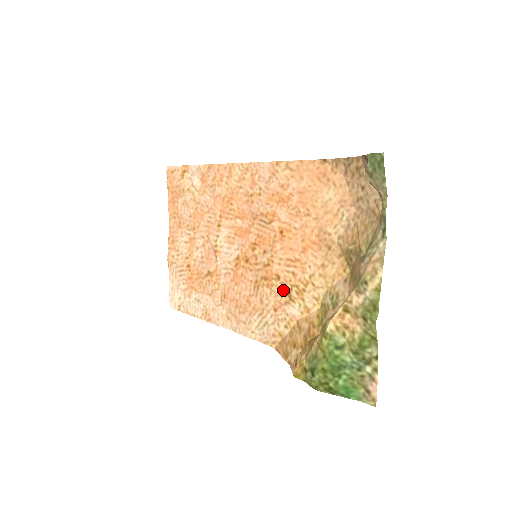
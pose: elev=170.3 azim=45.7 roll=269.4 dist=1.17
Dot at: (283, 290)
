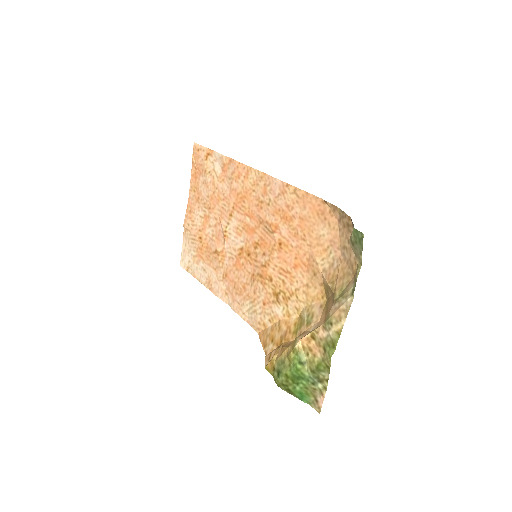
Dot at: (273, 291)
